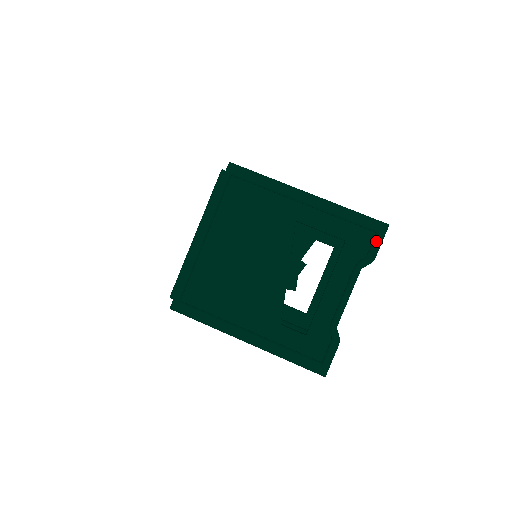
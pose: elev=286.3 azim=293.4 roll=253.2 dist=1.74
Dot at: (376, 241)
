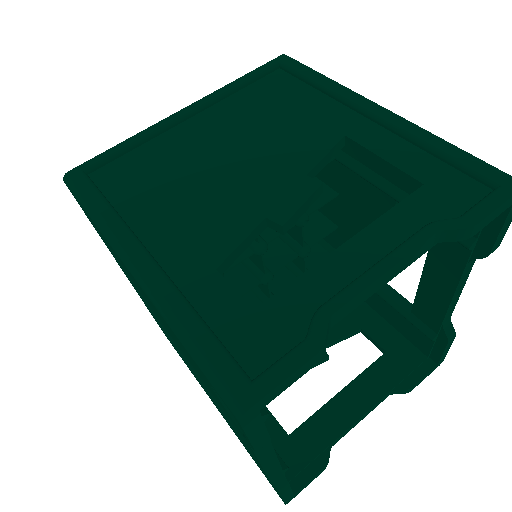
Dot at: (490, 197)
